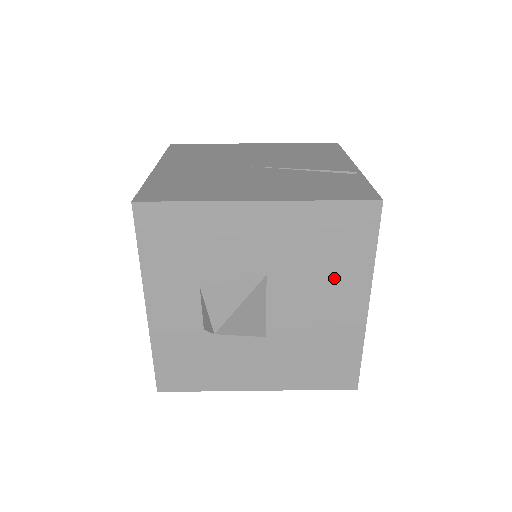
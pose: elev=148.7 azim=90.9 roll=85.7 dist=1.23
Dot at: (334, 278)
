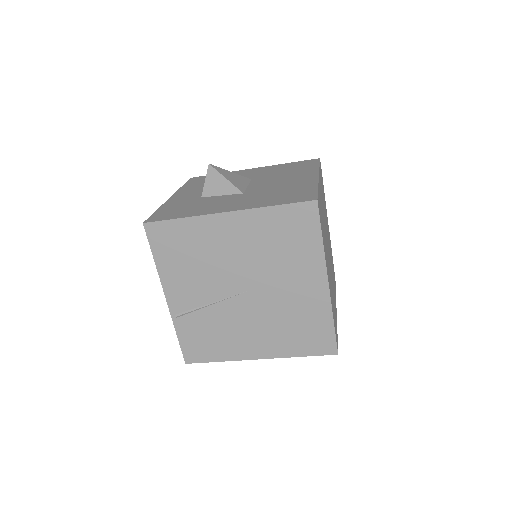
Dot at: (294, 174)
